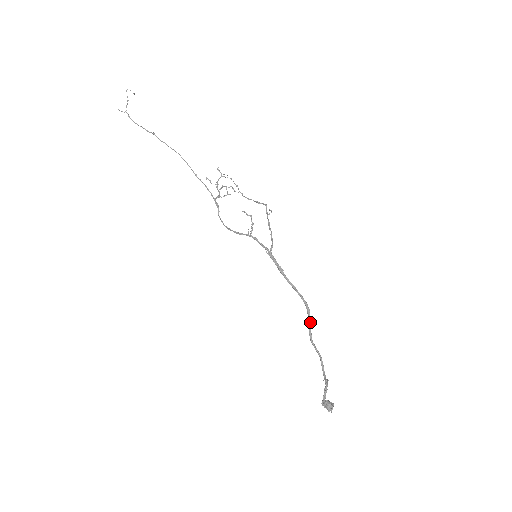
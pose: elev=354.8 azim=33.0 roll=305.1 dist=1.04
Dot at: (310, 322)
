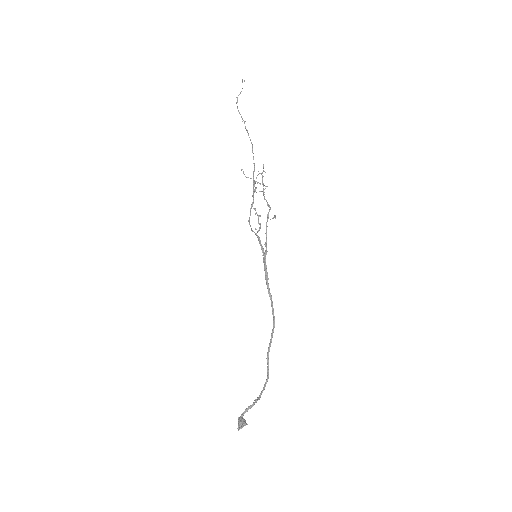
Dot at: (271, 339)
